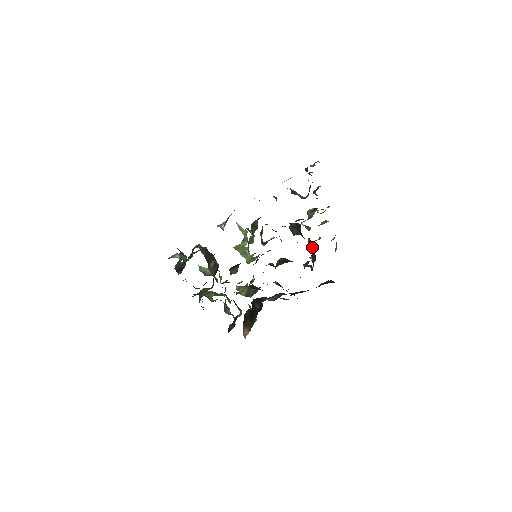
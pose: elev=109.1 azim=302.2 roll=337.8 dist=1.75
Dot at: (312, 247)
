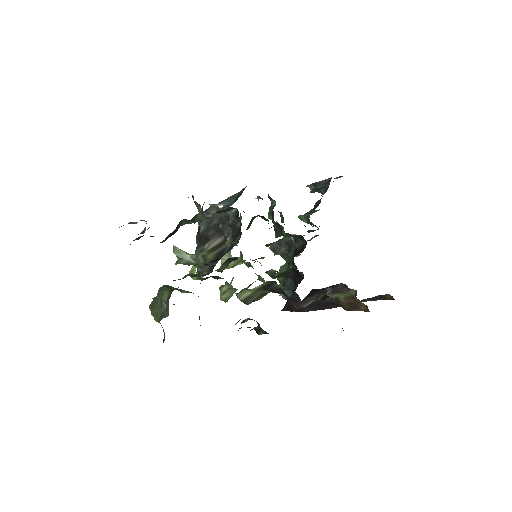
Dot at: occluded
